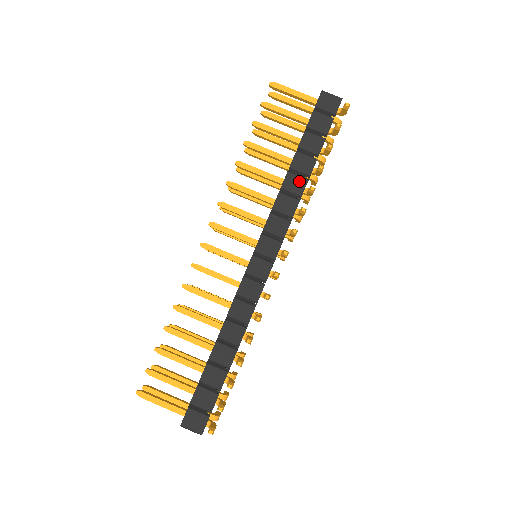
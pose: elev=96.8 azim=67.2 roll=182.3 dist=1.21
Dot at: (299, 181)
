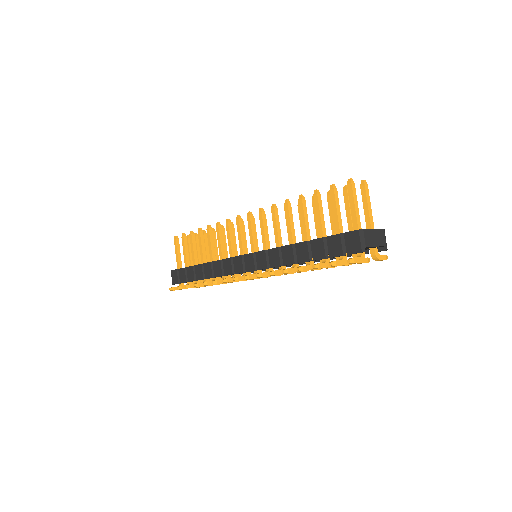
Dot at: (291, 257)
